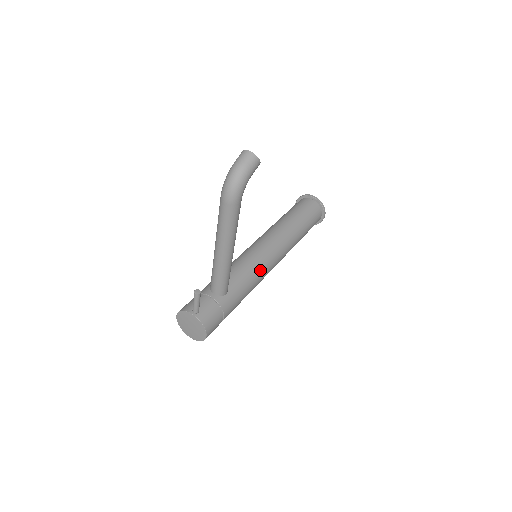
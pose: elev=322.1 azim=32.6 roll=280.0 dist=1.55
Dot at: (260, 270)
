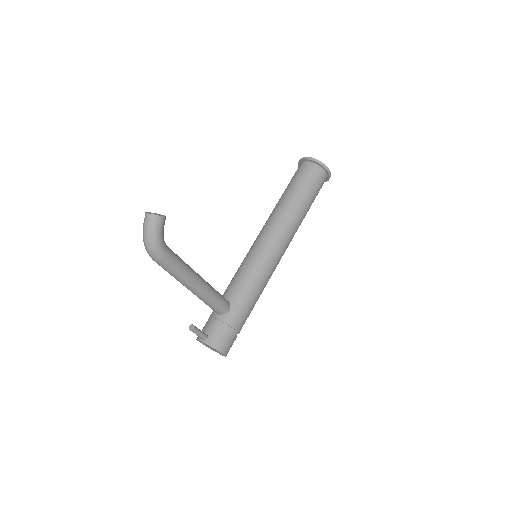
Dot at: (261, 270)
